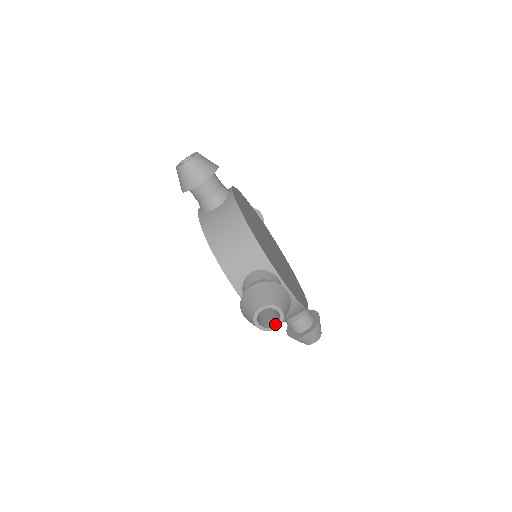
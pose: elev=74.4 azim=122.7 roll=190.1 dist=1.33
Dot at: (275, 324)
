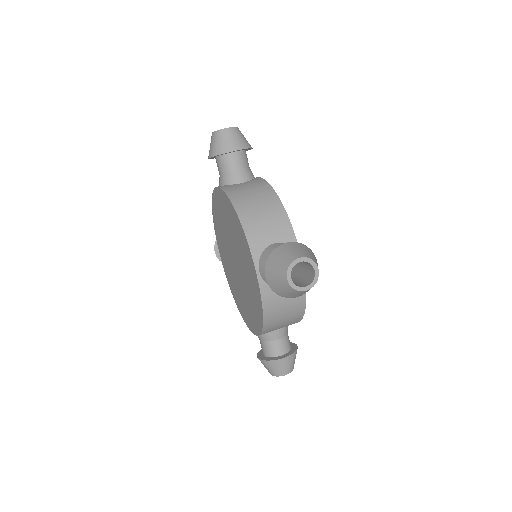
Dot at: (228, 130)
